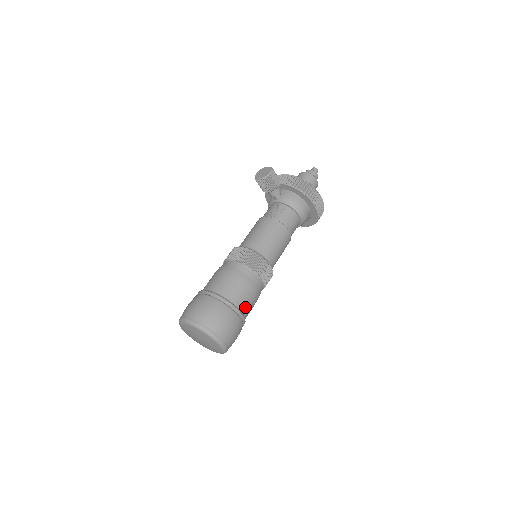
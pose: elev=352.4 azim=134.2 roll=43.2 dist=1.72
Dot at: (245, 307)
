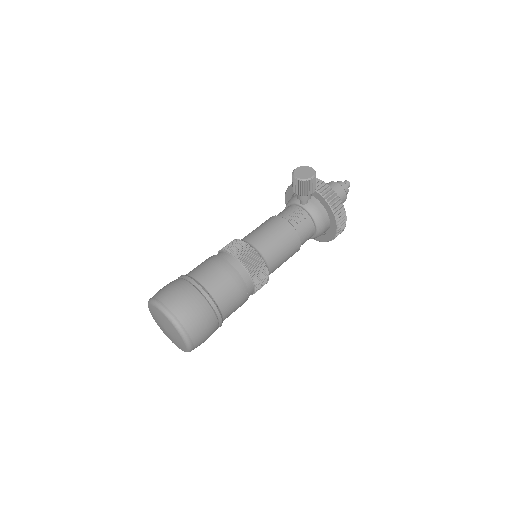
Dot at: (228, 313)
